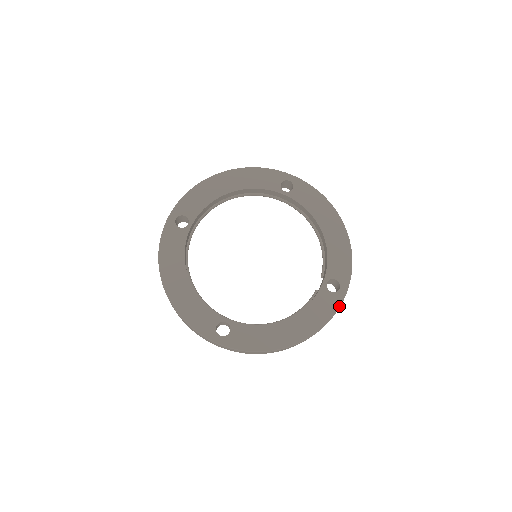
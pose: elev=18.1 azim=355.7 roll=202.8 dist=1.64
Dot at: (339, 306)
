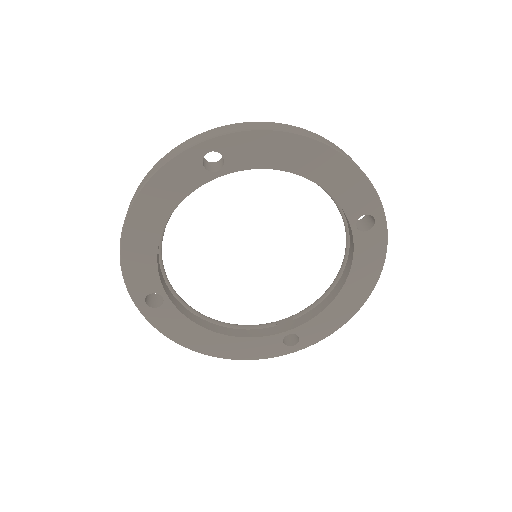
Dot at: occluded
